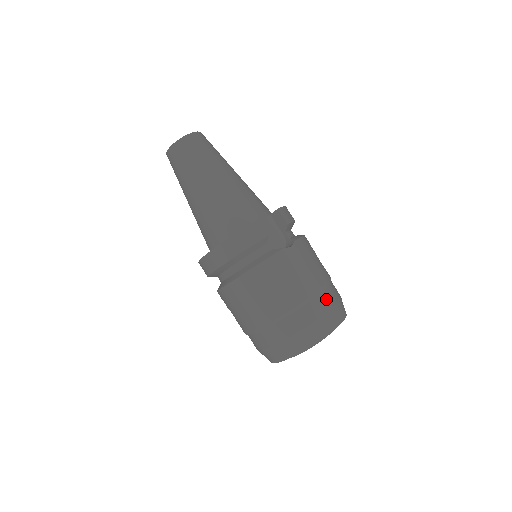
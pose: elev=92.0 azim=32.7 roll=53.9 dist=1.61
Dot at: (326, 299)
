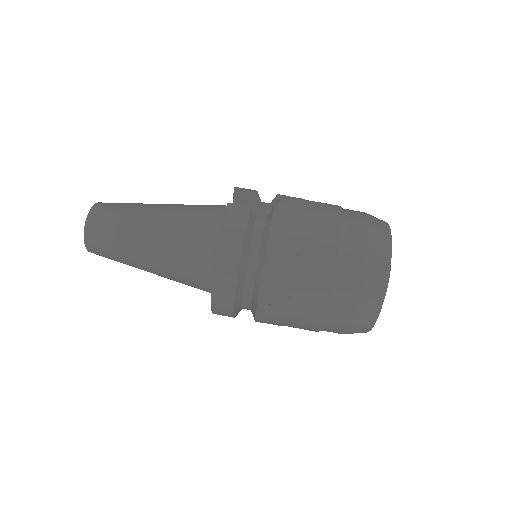
Dot at: (355, 215)
